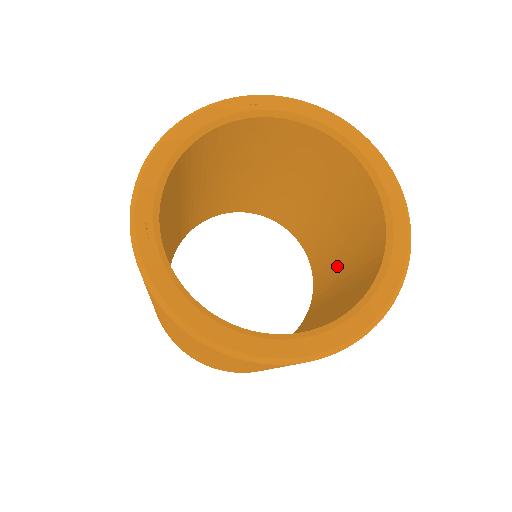
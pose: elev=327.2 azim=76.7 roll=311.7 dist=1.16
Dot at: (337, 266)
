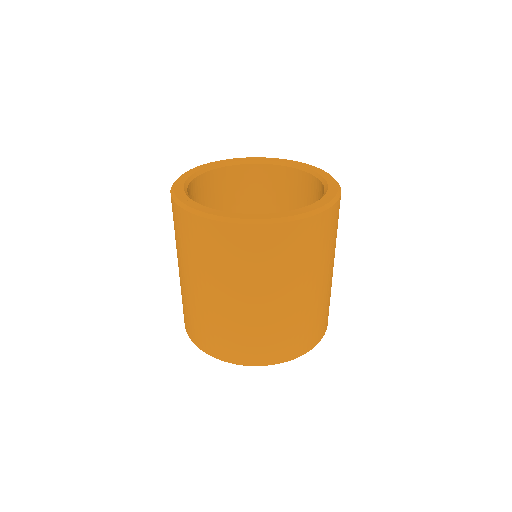
Dot at: occluded
